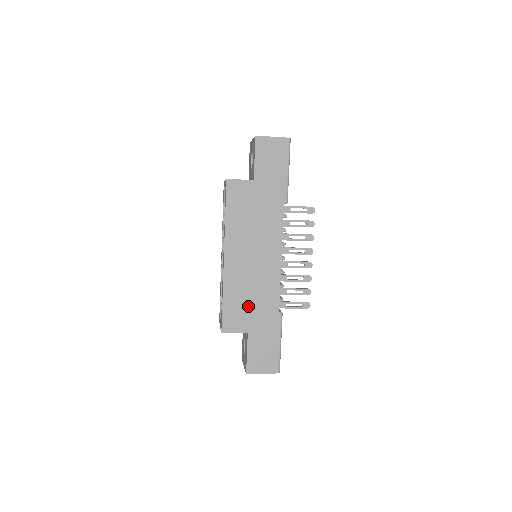
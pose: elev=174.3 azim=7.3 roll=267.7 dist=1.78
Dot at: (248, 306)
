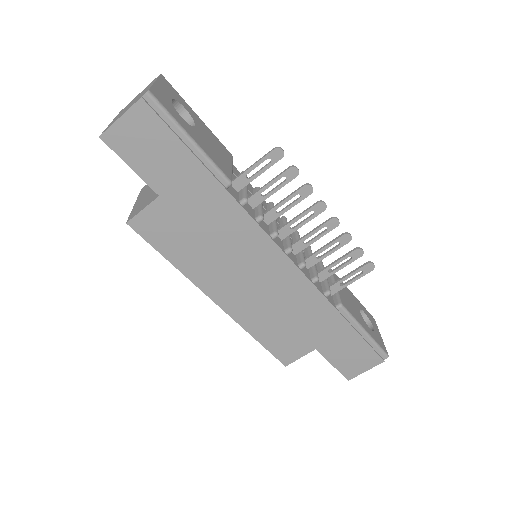
Dot at: (292, 327)
